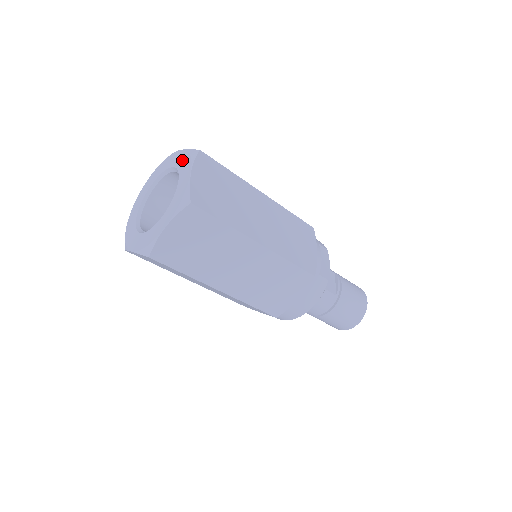
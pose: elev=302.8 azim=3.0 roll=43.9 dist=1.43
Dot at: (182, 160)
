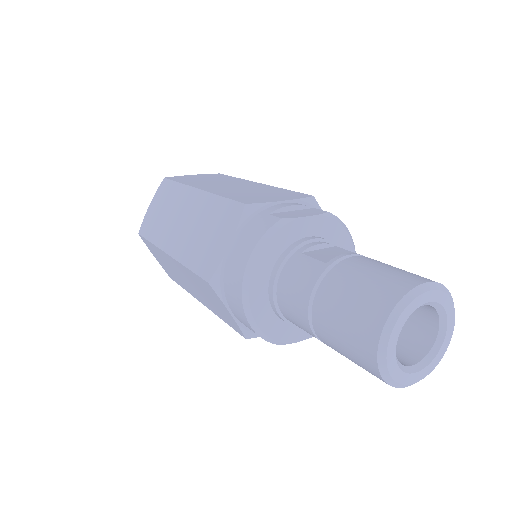
Dot at: occluded
